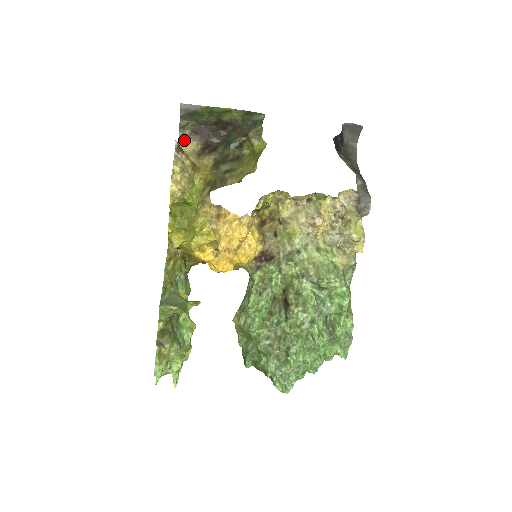
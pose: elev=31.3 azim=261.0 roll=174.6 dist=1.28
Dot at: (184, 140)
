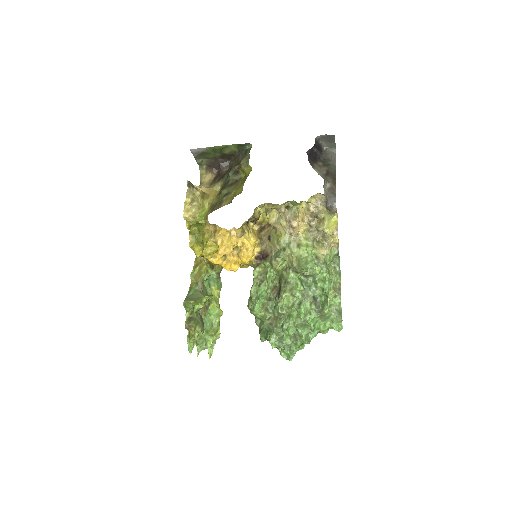
Dot at: (203, 173)
